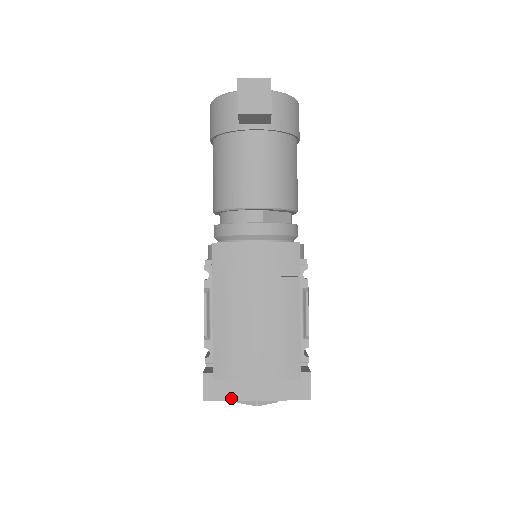
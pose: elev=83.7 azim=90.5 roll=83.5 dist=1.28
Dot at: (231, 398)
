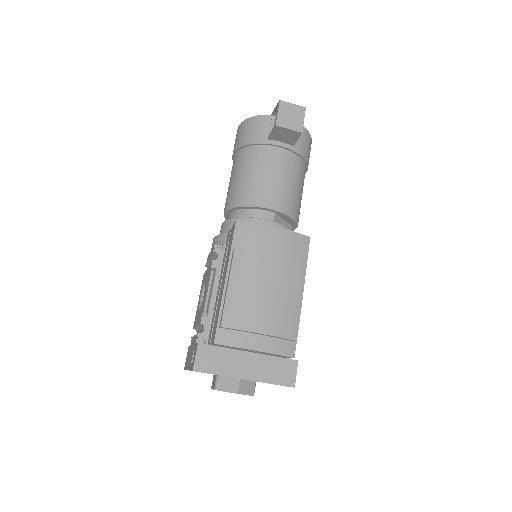
Dot at: (220, 373)
